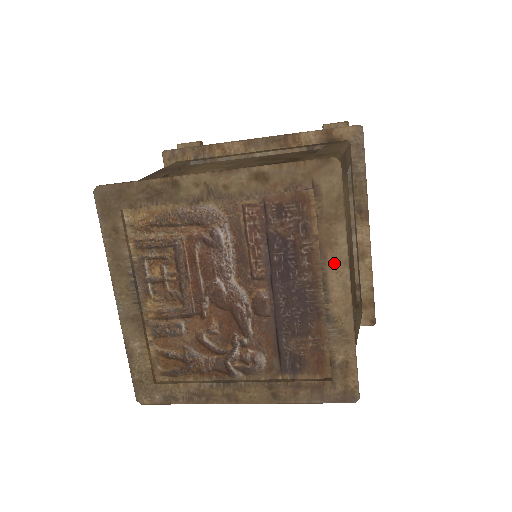
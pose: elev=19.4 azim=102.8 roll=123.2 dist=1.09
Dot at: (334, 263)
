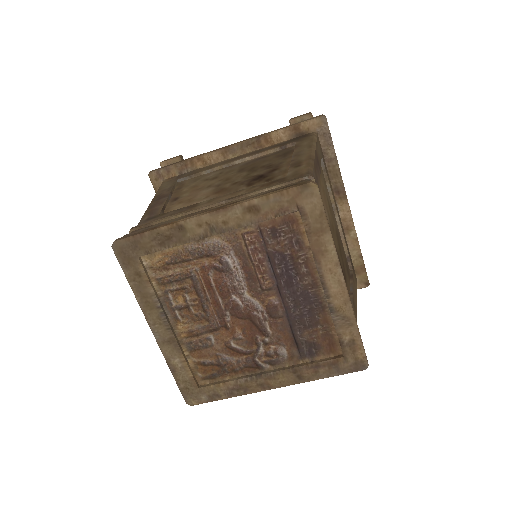
Dot at: (328, 266)
